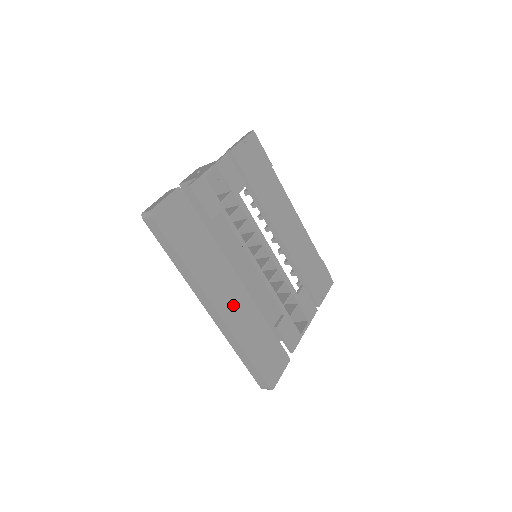
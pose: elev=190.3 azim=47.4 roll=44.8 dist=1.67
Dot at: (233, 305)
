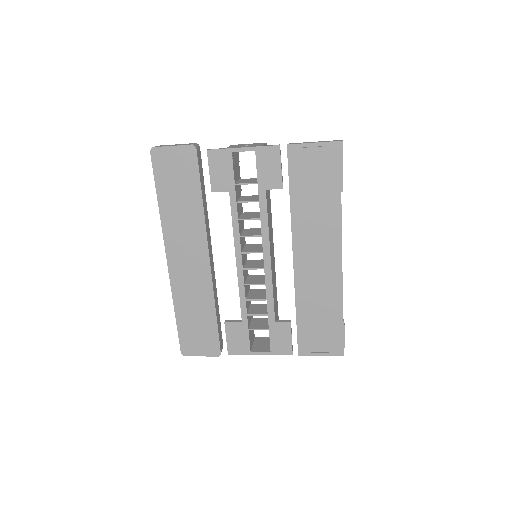
Dot at: (187, 269)
